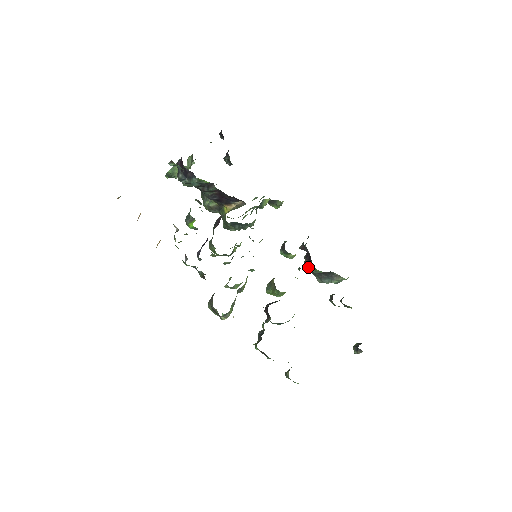
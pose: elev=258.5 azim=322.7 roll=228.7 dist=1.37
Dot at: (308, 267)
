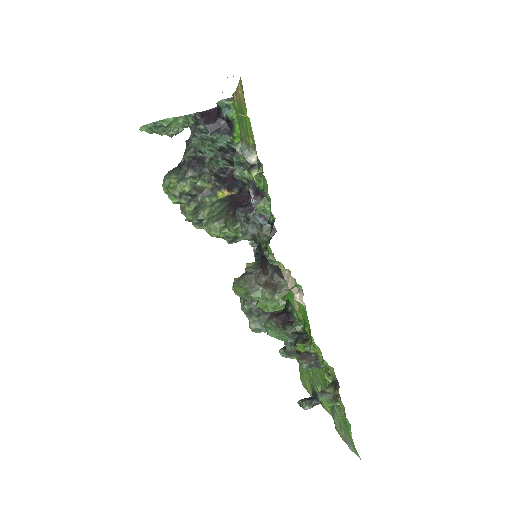
Dot at: (252, 305)
